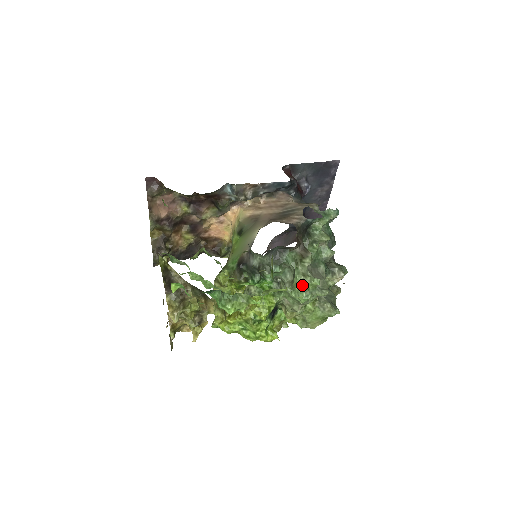
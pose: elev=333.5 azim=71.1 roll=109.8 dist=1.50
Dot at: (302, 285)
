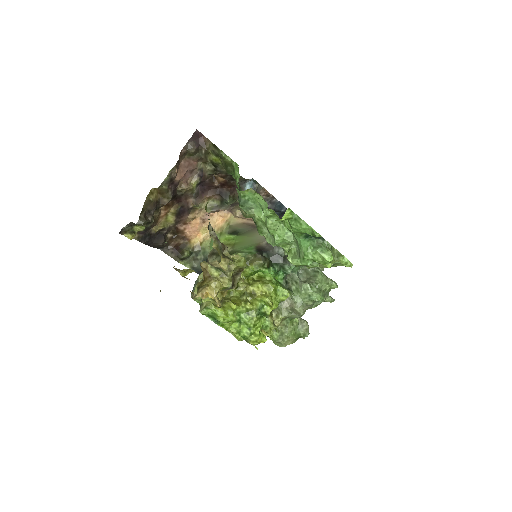
Dot at: (324, 283)
